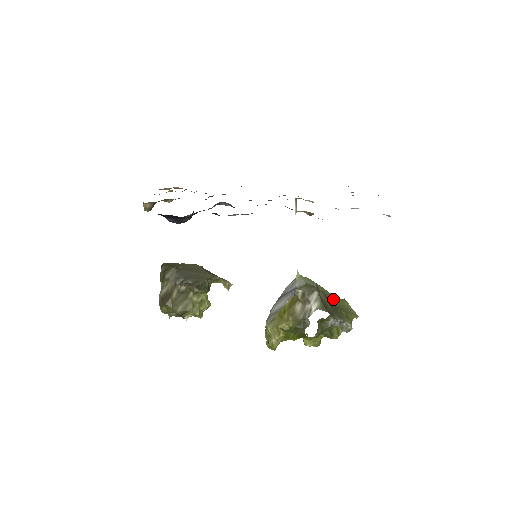
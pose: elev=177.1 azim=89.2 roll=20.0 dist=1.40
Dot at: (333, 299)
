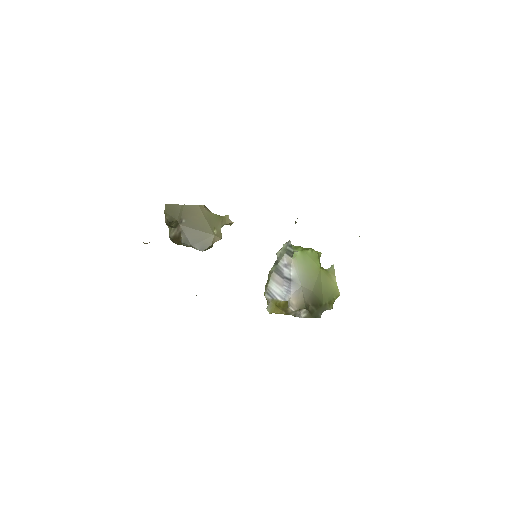
Dot at: (322, 283)
